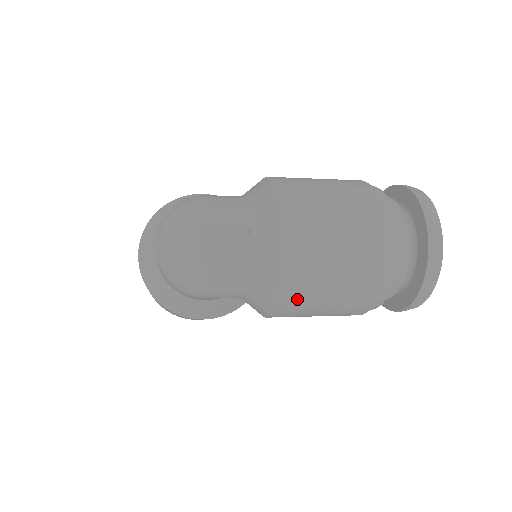
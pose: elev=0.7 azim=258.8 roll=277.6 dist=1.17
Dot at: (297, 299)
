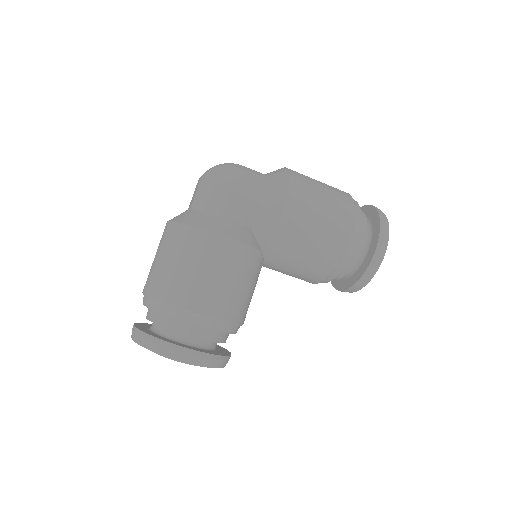
Dot at: (303, 185)
